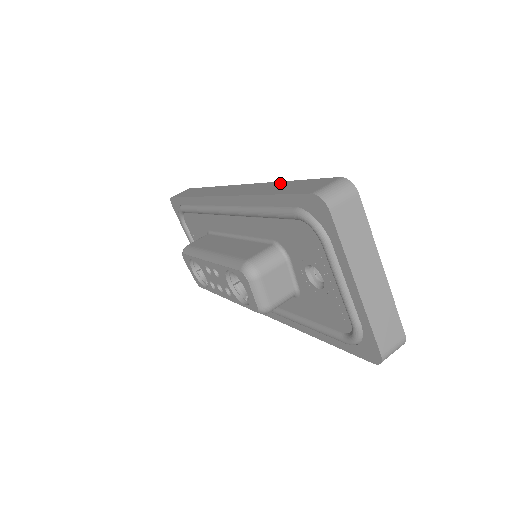
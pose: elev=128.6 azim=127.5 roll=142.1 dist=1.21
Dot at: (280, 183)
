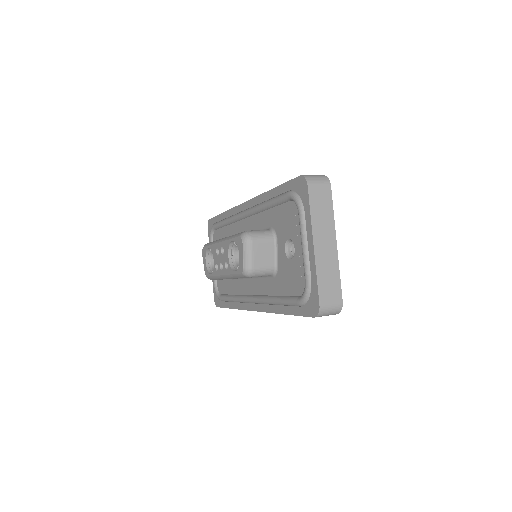
Dot at: occluded
